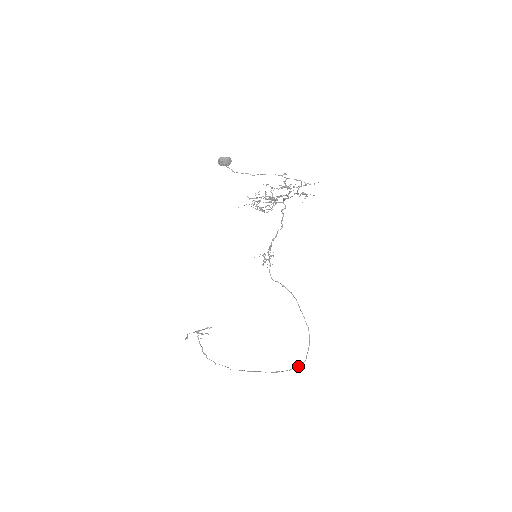
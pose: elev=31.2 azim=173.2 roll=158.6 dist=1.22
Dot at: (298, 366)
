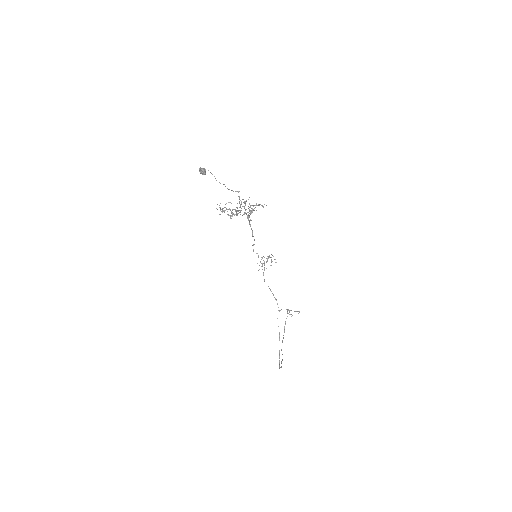
Dot at: occluded
